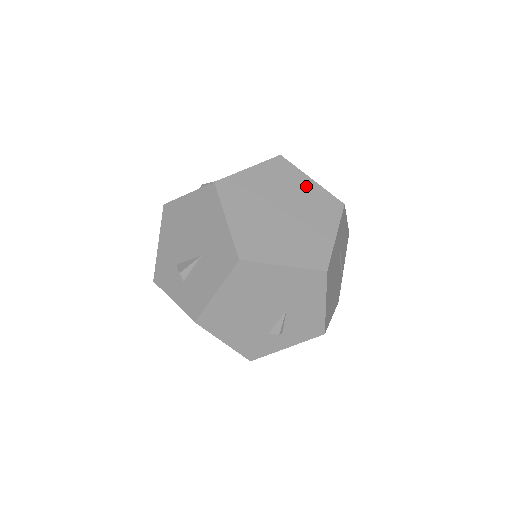
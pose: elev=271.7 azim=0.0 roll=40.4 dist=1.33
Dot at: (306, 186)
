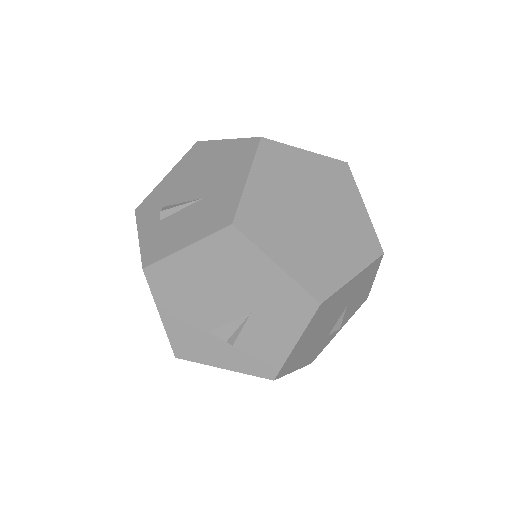
Dot at: (308, 164)
